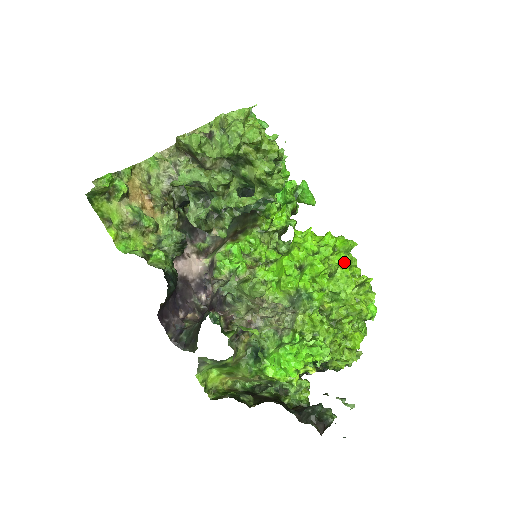
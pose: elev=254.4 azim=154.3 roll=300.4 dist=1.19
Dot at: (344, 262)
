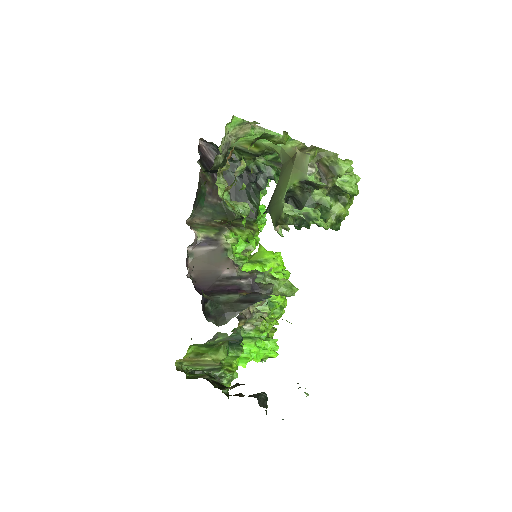
Dot at: occluded
